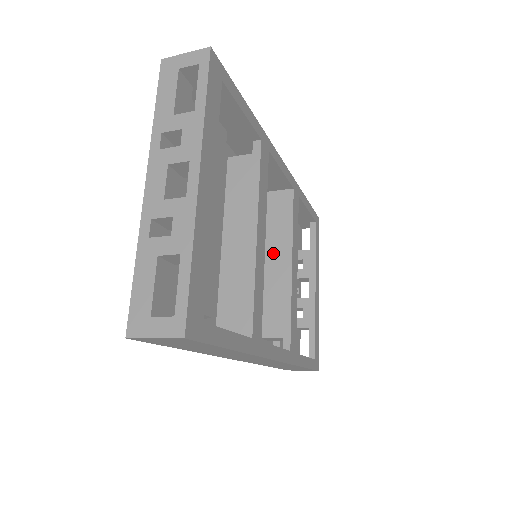
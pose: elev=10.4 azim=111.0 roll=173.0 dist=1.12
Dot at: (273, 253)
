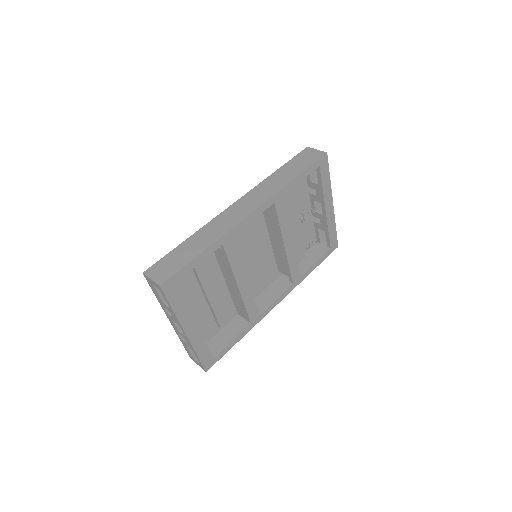
Dot at: (273, 235)
